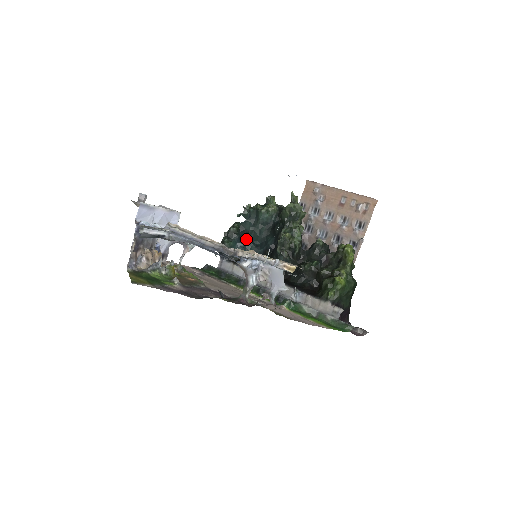
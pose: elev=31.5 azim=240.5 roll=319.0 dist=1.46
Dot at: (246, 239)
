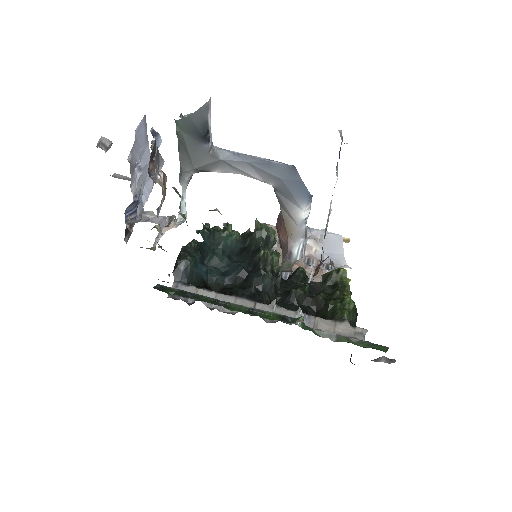
Dot at: (204, 265)
